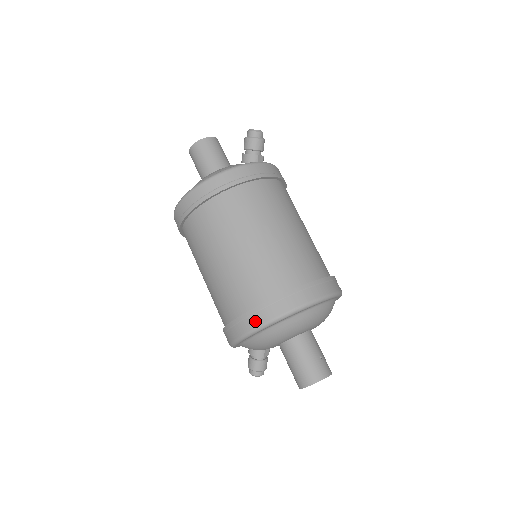
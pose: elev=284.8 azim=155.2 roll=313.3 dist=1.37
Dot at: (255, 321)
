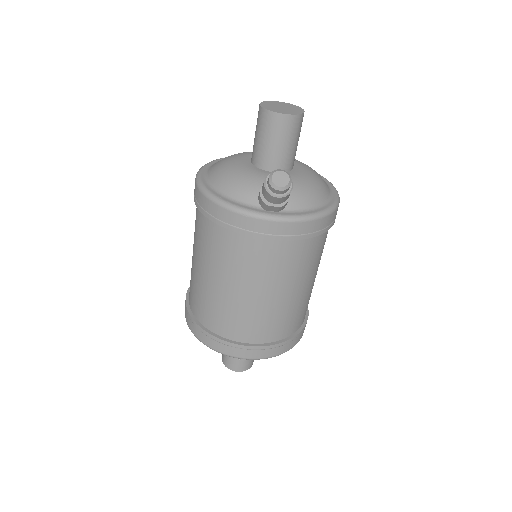
Dot at: (185, 313)
